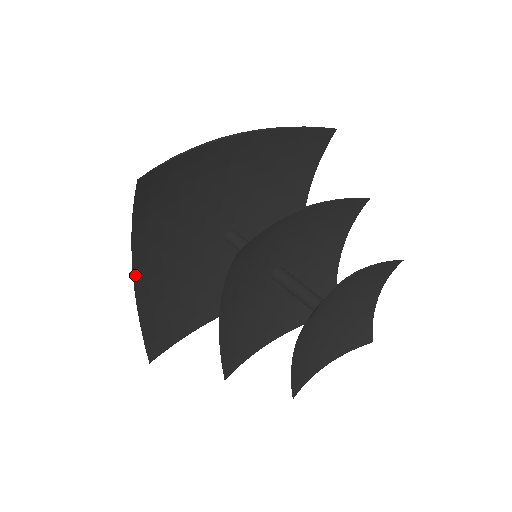
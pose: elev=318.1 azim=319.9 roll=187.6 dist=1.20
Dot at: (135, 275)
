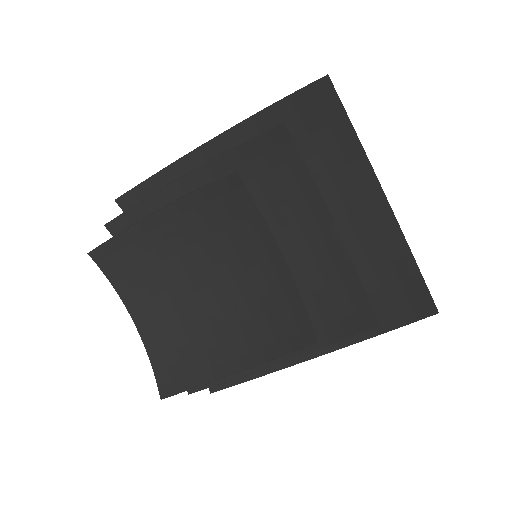
Dot at: occluded
